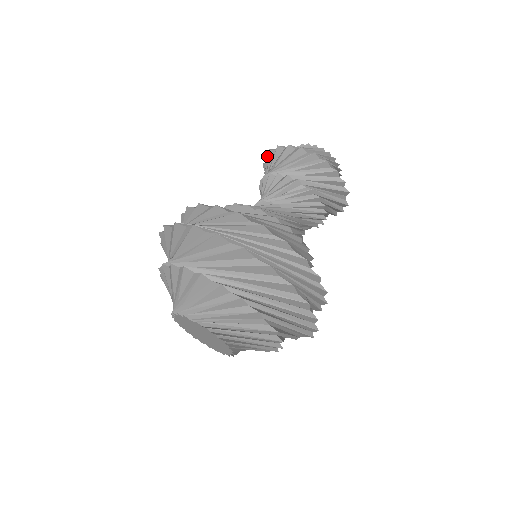
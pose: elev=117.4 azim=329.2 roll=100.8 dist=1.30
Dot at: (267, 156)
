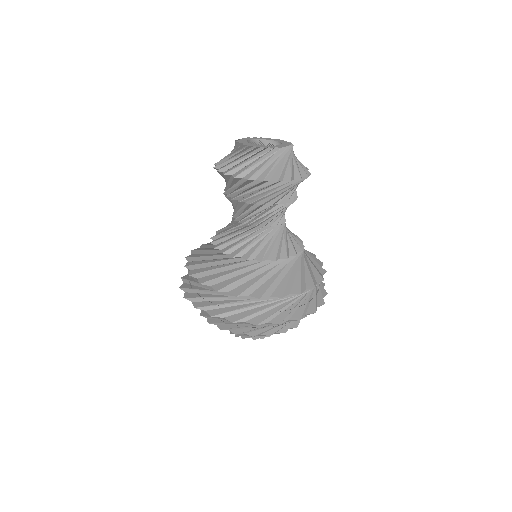
Dot at: (220, 172)
